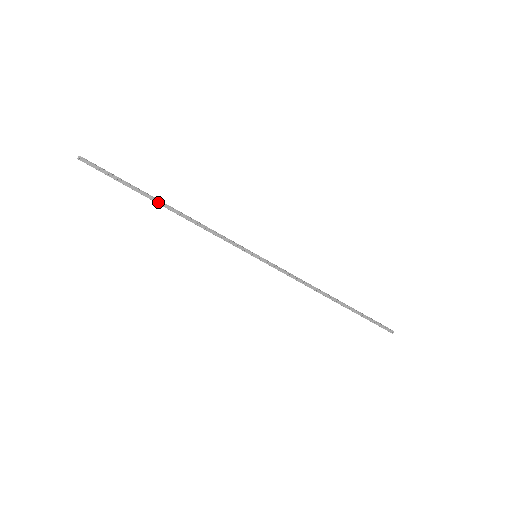
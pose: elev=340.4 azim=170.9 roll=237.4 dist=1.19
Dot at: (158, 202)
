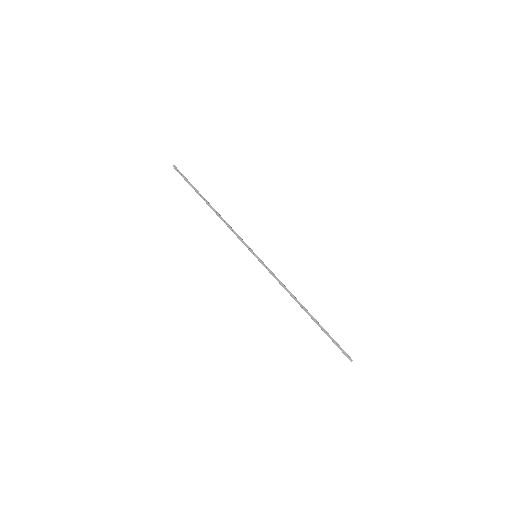
Dot at: (206, 202)
